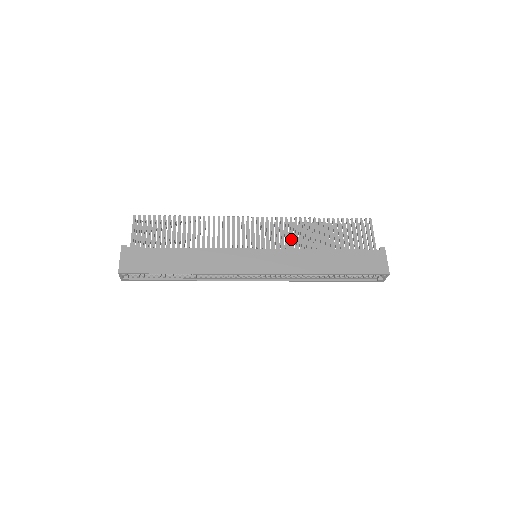
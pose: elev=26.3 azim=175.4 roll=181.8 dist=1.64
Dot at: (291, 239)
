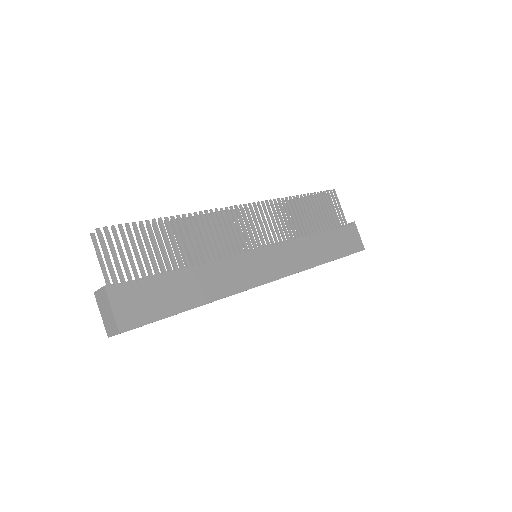
Dot at: (284, 227)
